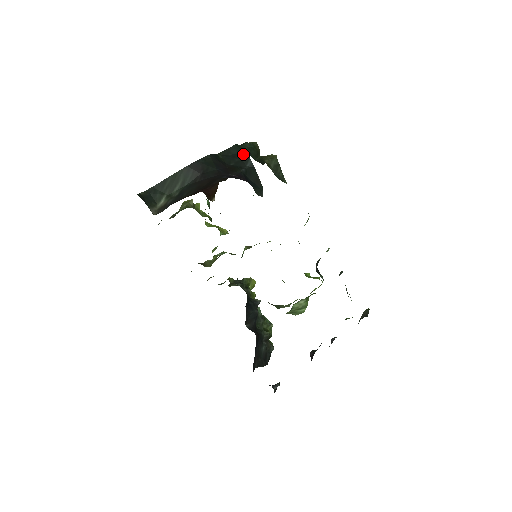
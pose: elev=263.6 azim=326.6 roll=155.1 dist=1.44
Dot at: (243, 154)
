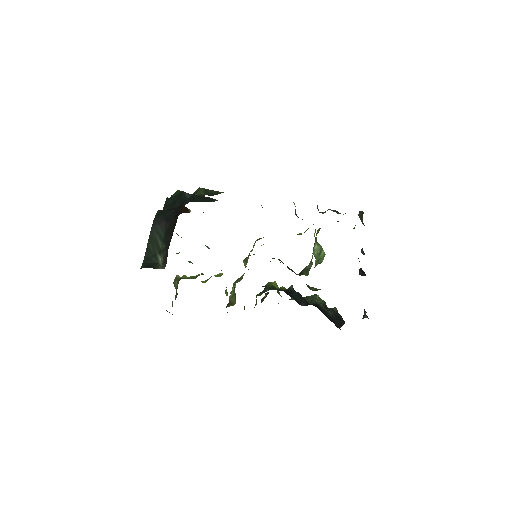
Dot at: (178, 197)
